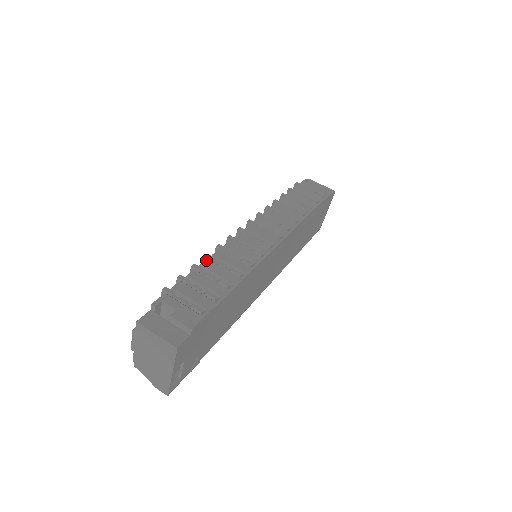
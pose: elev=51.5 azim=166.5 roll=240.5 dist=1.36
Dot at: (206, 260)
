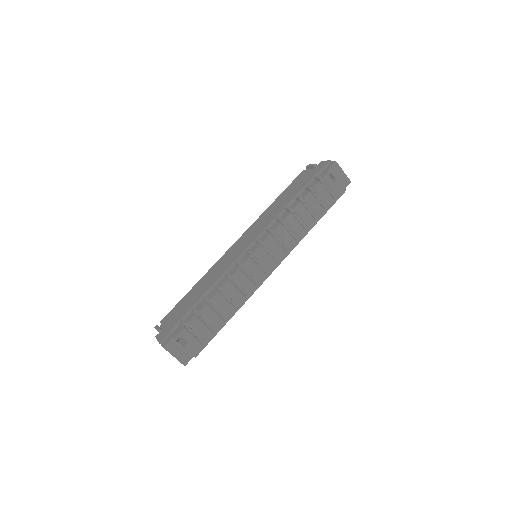
Dot at: (216, 294)
